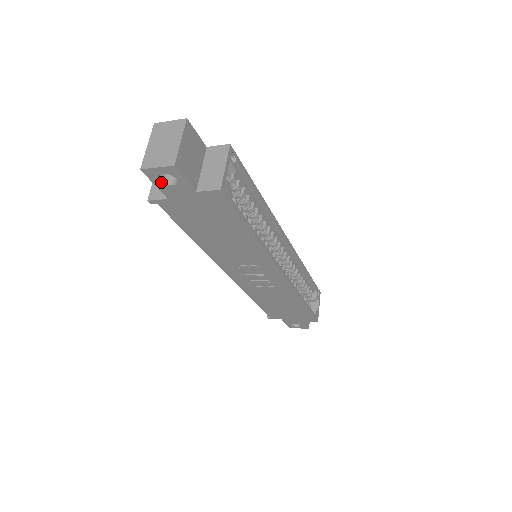
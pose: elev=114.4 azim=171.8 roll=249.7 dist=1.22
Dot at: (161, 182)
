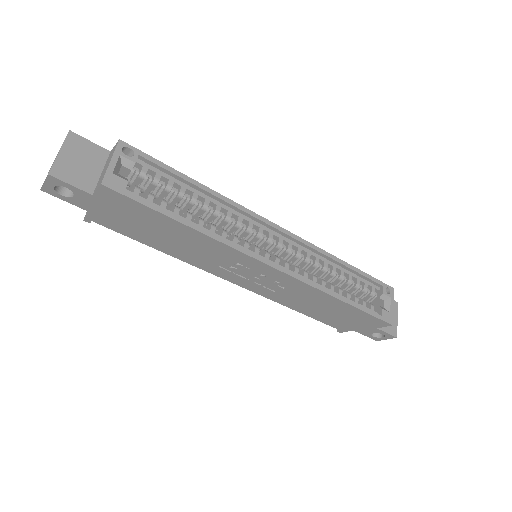
Dot at: (65, 196)
